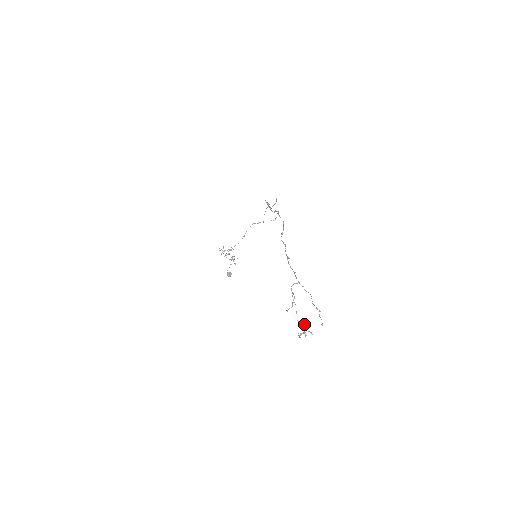
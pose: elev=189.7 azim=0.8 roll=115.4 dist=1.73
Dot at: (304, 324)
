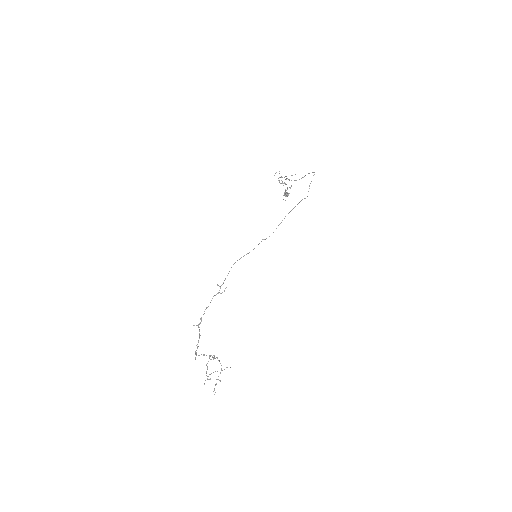
Dot at: occluded
